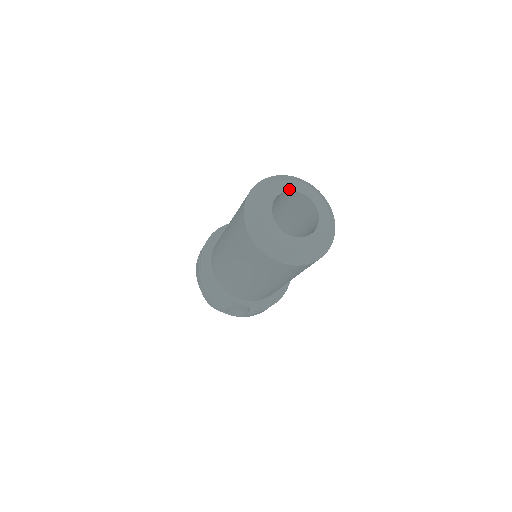
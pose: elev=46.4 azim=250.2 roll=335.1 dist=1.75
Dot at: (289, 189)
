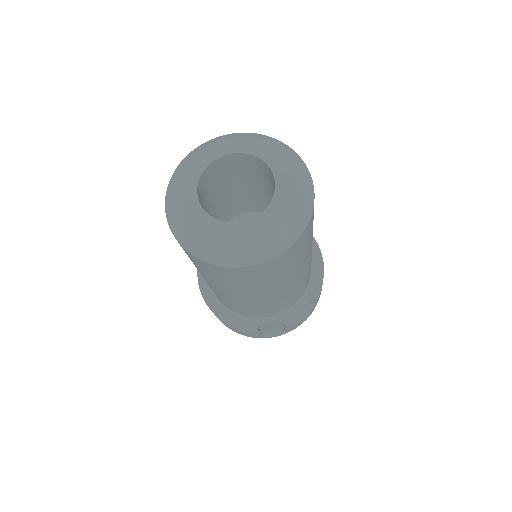
Dot at: (214, 157)
